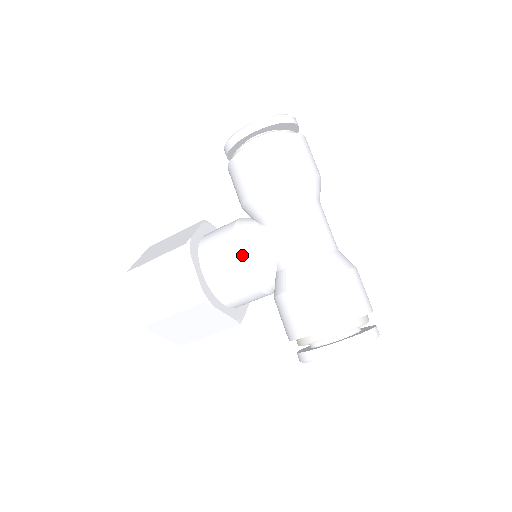
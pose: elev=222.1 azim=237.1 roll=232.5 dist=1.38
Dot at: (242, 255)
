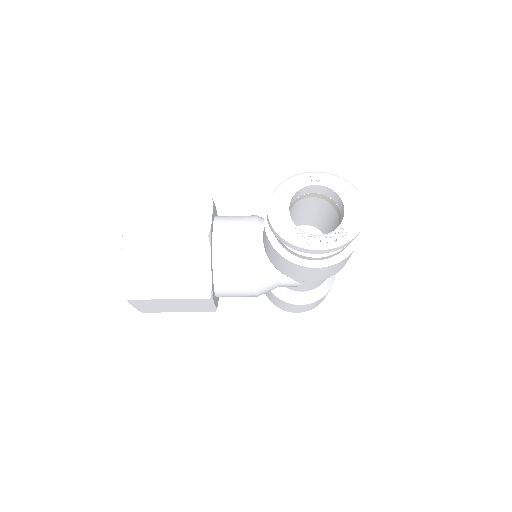
Dot at: occluded
